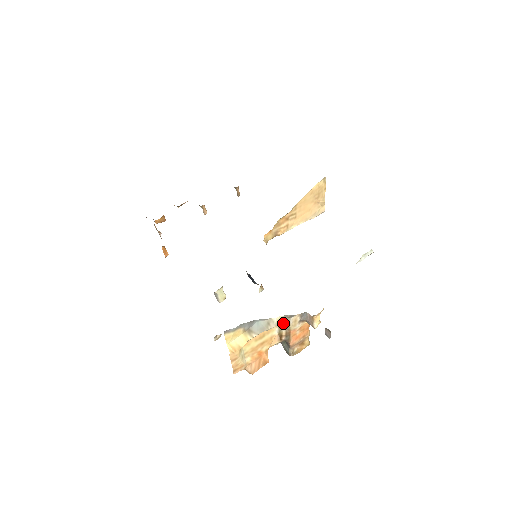
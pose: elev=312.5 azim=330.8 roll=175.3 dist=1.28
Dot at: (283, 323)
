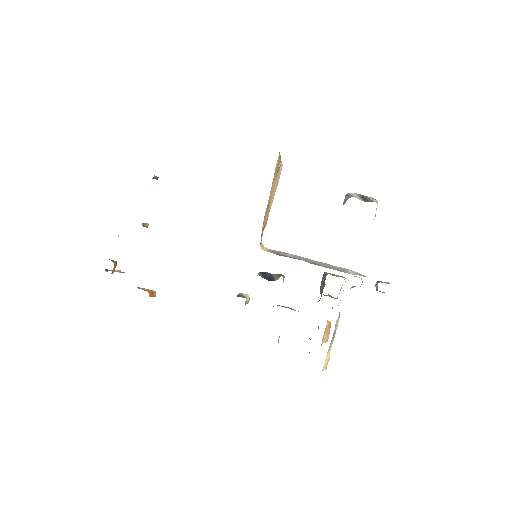
Dot at: occluded
